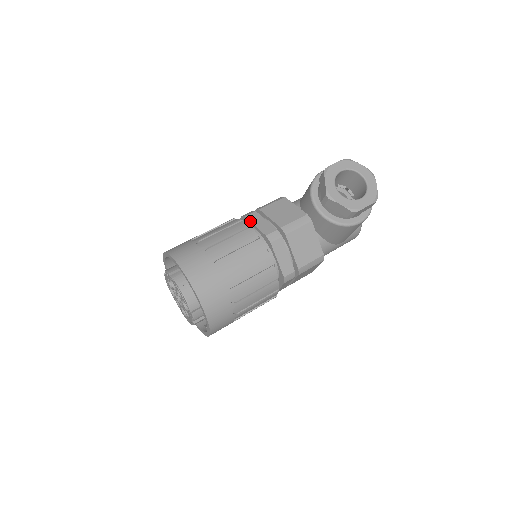
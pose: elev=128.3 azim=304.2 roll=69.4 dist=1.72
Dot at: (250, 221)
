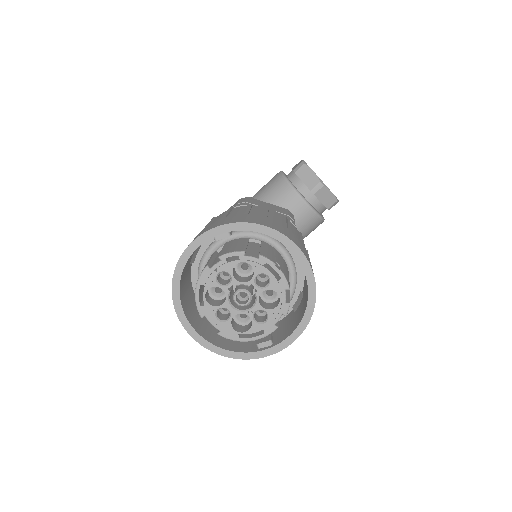
Dot at: occluded
